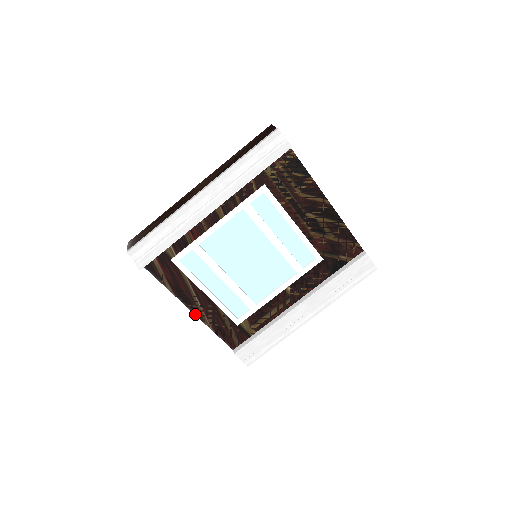
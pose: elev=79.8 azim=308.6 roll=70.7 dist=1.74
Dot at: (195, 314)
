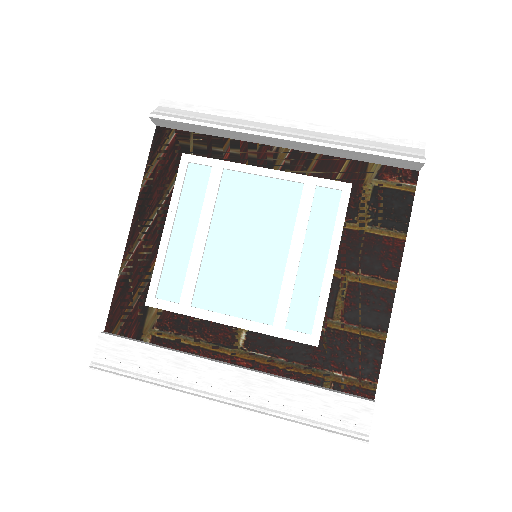
Dot at: (129, 237)
